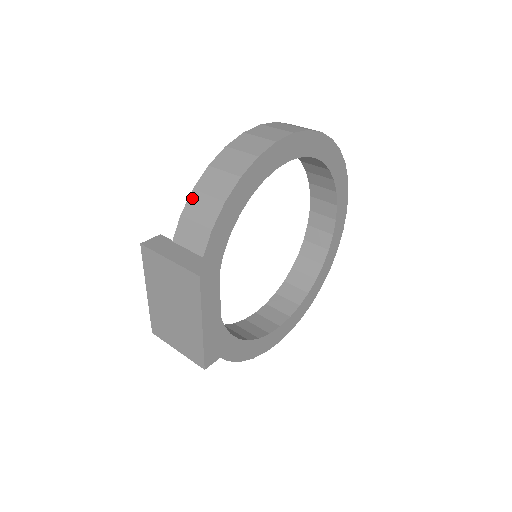
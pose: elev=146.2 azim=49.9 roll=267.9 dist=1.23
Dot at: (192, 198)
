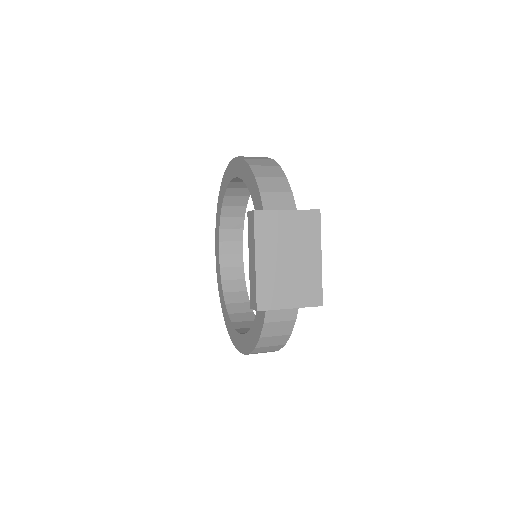
Dot at: (260, 181)
